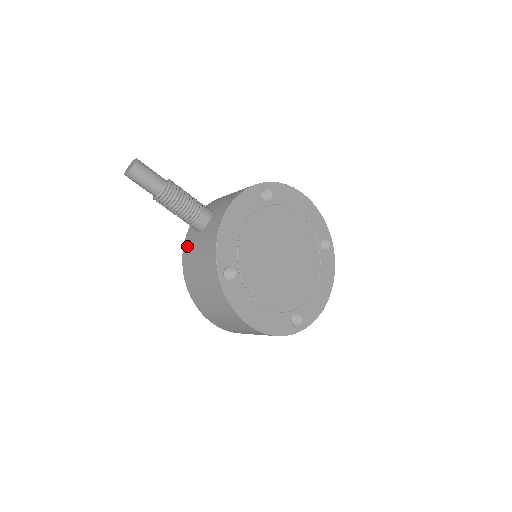
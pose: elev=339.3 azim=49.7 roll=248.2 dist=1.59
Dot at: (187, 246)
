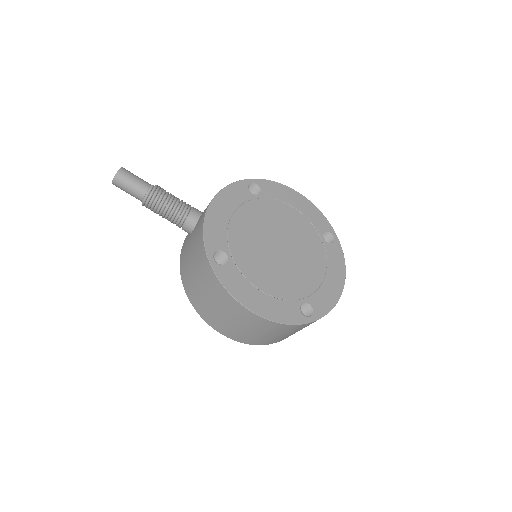
Dot at: (182, 252)
